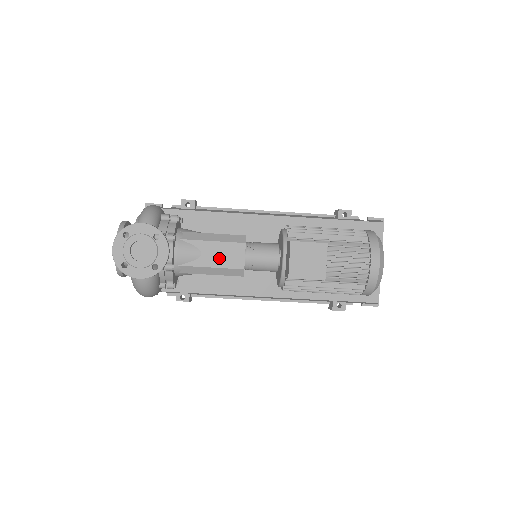
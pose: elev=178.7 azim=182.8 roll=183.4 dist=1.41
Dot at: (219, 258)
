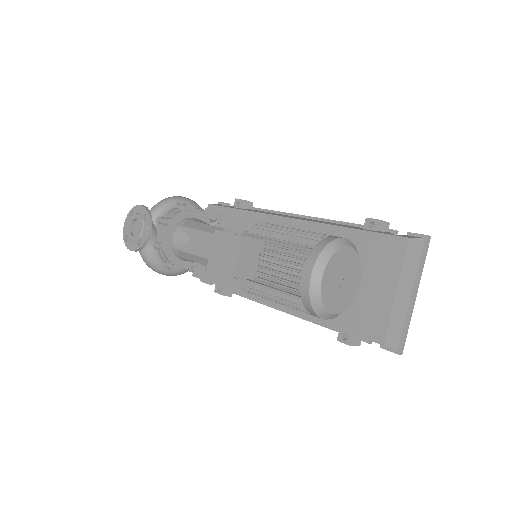
Dot at: (198, 246)
